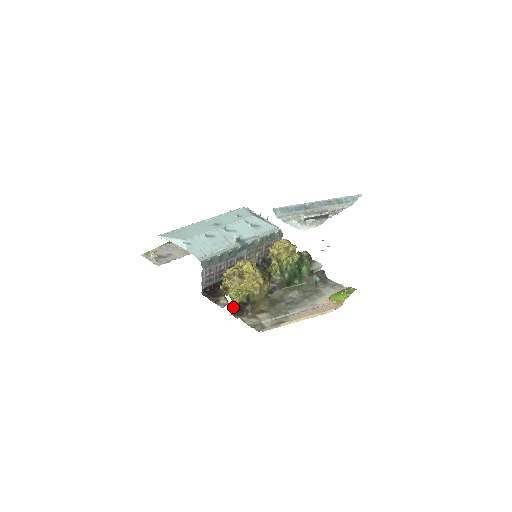
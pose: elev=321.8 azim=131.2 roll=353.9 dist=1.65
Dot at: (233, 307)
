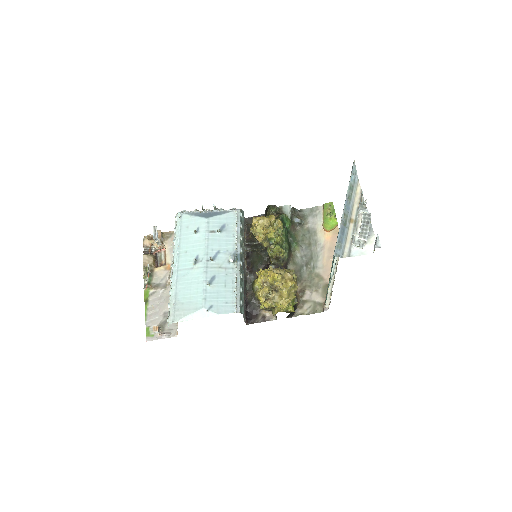
Dot at: (289, 314)
